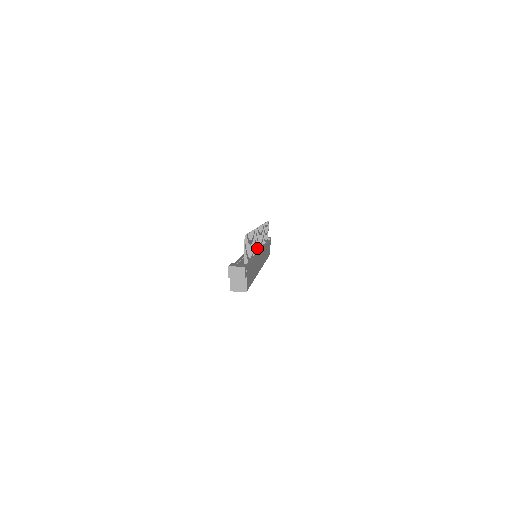
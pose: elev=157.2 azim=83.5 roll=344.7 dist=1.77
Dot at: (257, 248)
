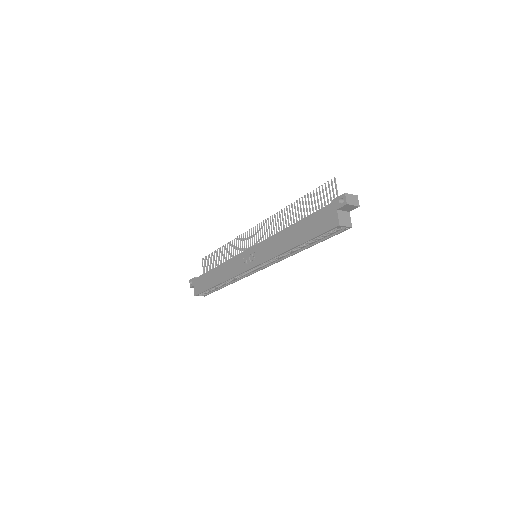
Dot at: occluded
